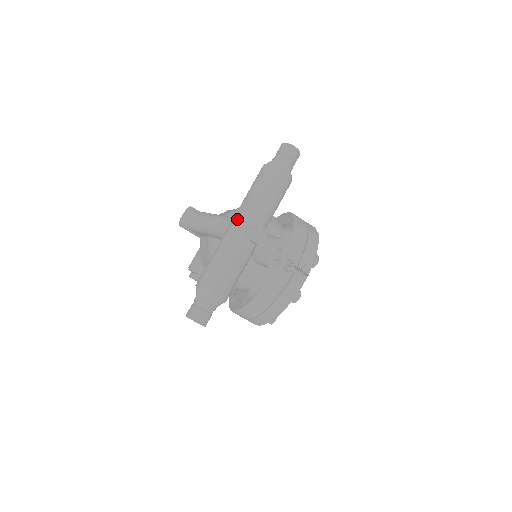
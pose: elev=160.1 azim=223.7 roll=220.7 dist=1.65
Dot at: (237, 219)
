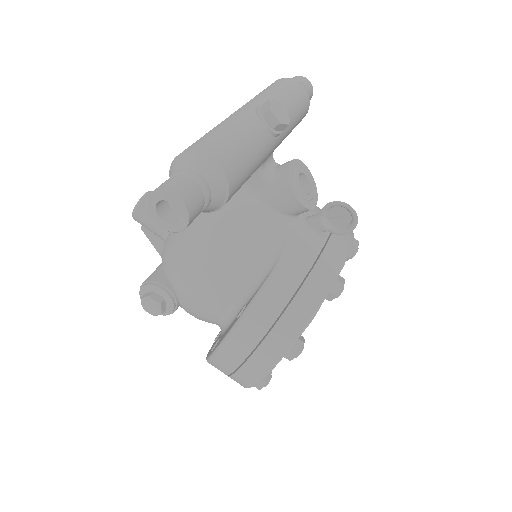
Dot at: occluded
